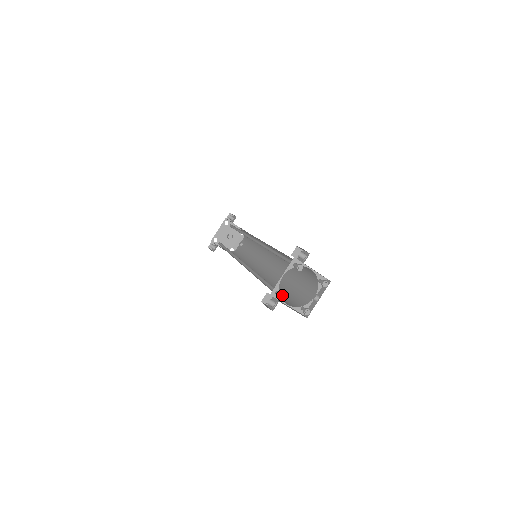
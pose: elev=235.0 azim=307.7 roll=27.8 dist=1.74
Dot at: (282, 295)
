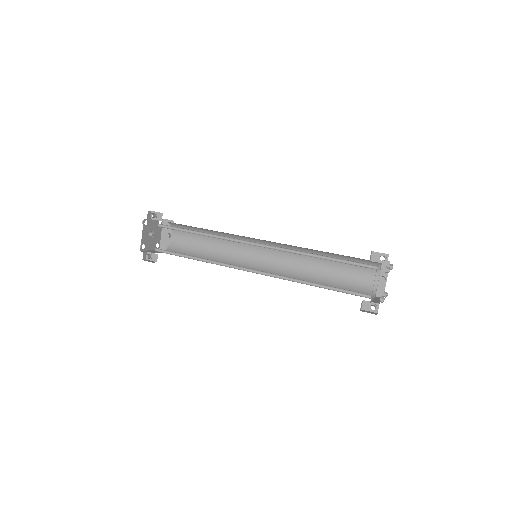
Dot at: (384, 299)
